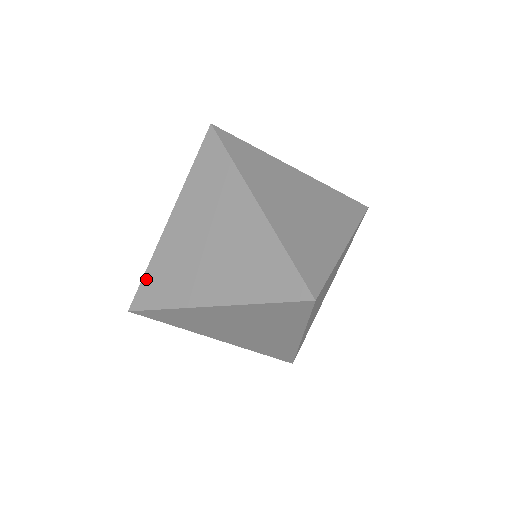
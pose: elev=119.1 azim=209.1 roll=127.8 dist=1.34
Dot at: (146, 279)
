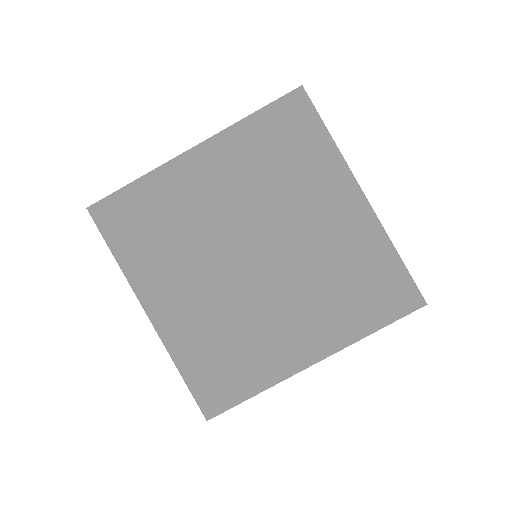
Dot at: (117, 196)
